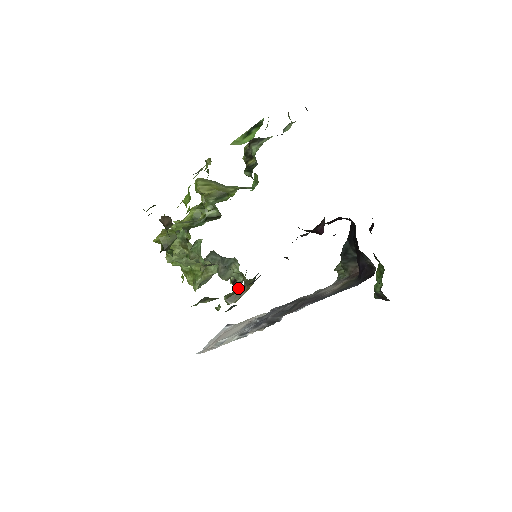
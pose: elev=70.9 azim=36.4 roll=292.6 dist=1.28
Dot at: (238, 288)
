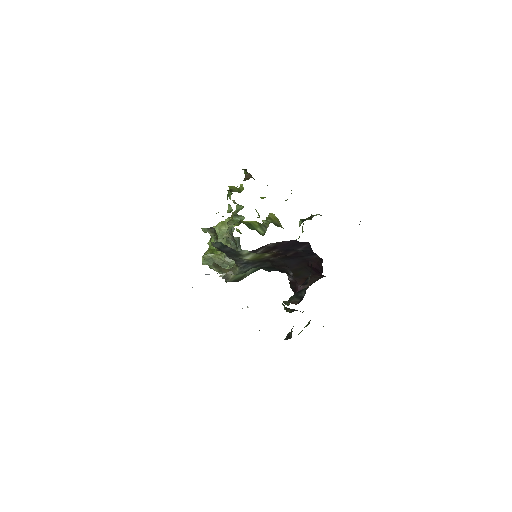
Dot at: (224, 273)
